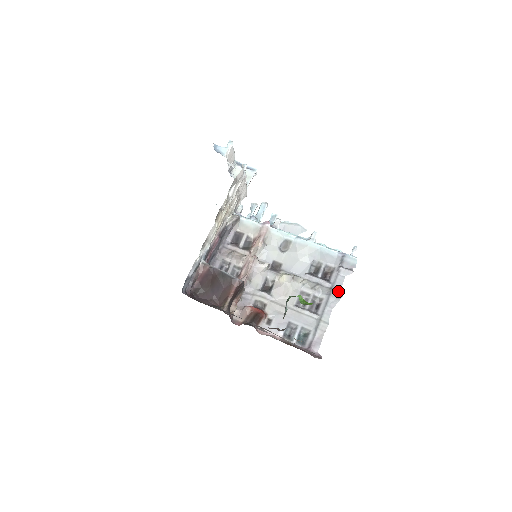
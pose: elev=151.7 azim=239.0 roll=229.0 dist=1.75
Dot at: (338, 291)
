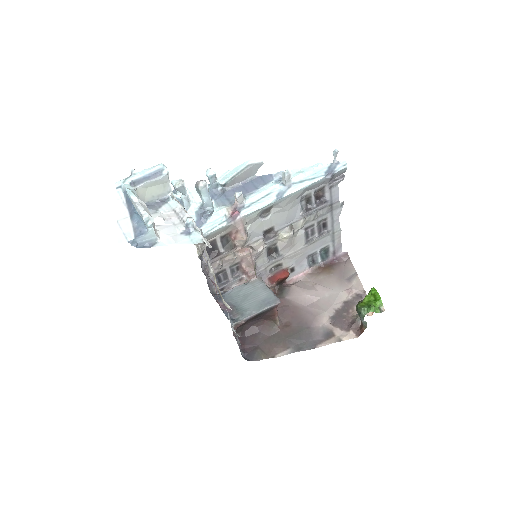
Dot at: (338, 202)
